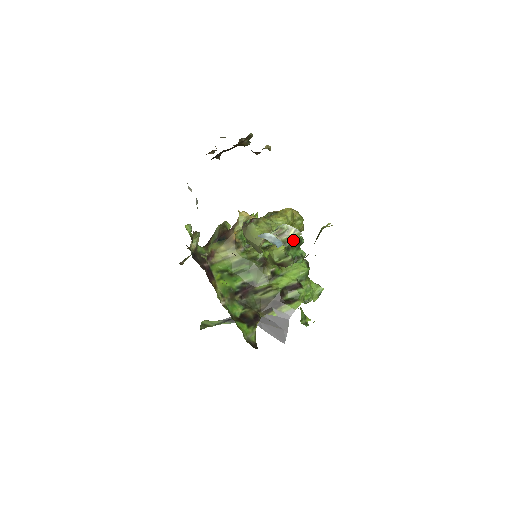
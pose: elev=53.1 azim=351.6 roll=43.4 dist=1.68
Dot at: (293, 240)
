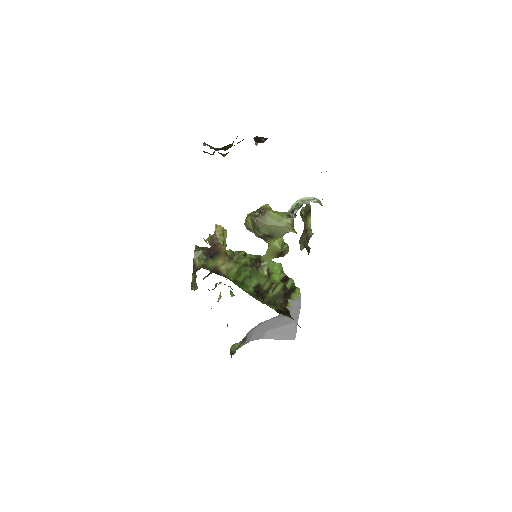
Dot at: (321, 203)
